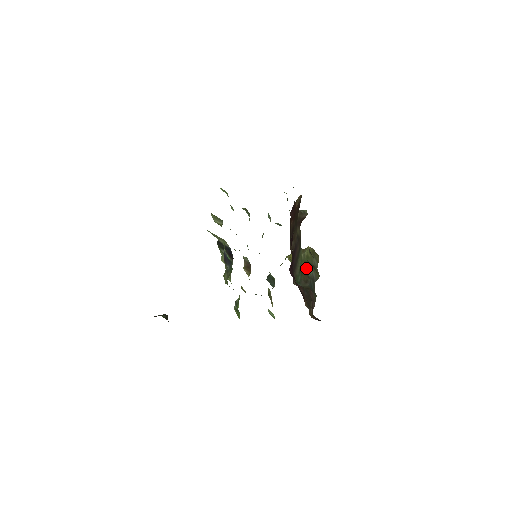
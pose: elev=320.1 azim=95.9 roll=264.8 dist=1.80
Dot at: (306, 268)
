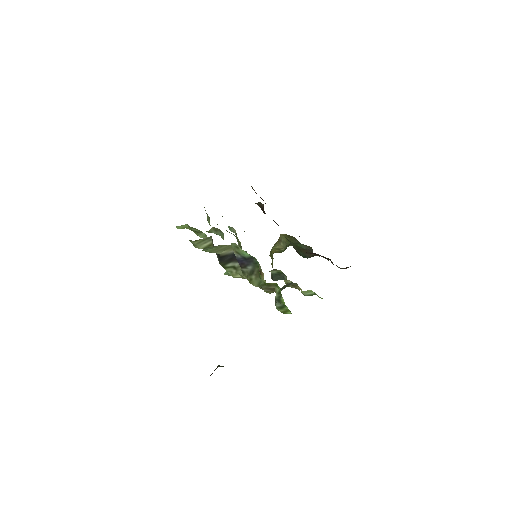
Dot at: occluded
